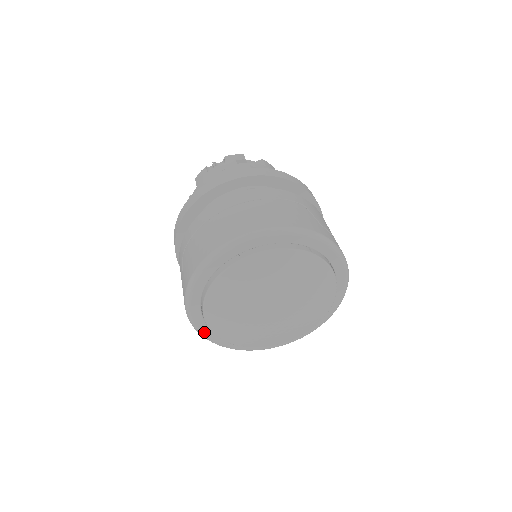
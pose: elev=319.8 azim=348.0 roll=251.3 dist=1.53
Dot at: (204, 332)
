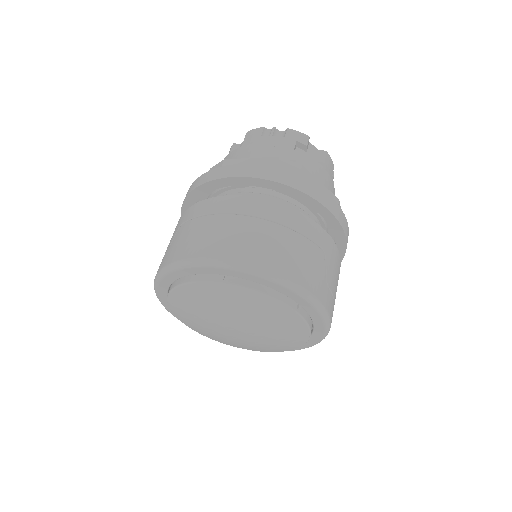
Dot at: (164, 304)
